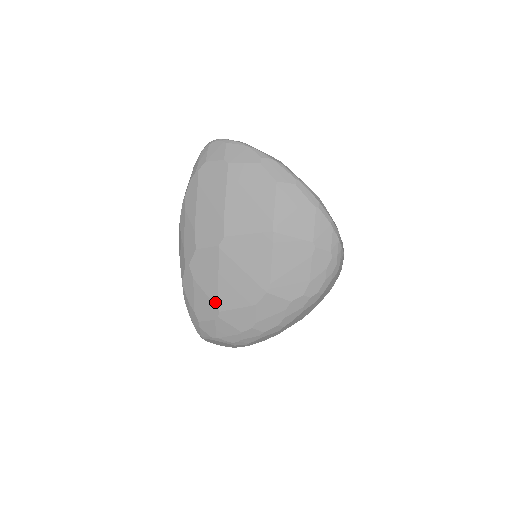
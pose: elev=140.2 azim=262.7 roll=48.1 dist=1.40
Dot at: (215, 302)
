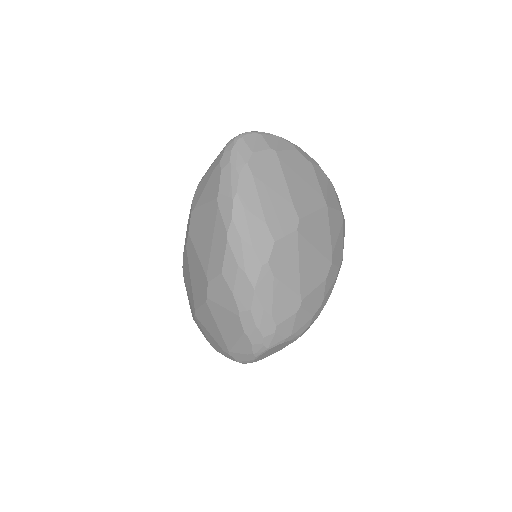
Dot at: (298, 291)
